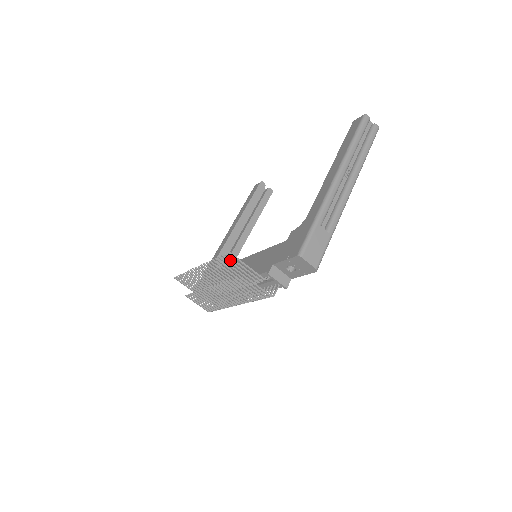
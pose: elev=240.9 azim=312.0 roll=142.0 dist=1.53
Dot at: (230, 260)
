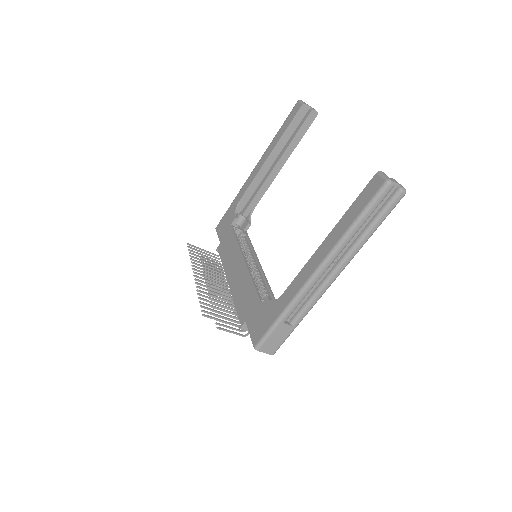
Dot at: (253, 202)
